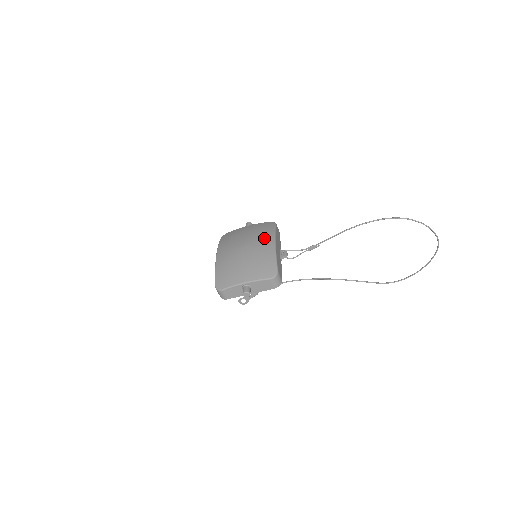
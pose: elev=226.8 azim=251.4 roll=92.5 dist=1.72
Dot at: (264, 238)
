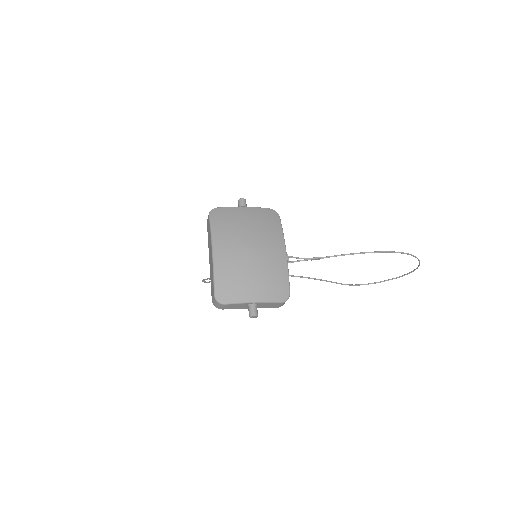
Dot at: (274, 241)
